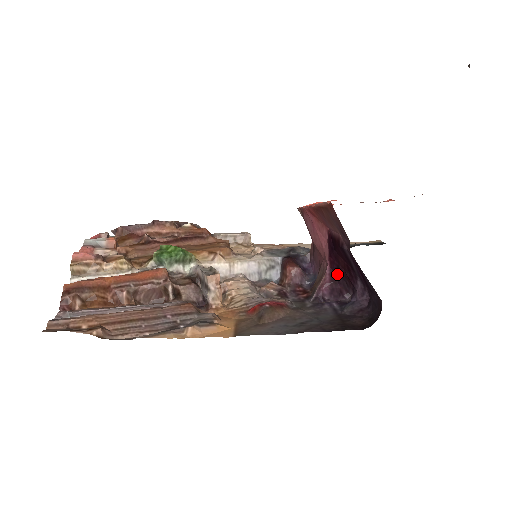
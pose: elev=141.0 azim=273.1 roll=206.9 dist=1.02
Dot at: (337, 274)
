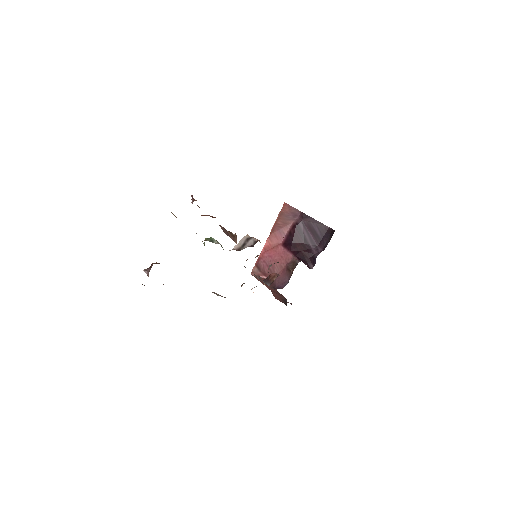
Dot at: (299, 258)
